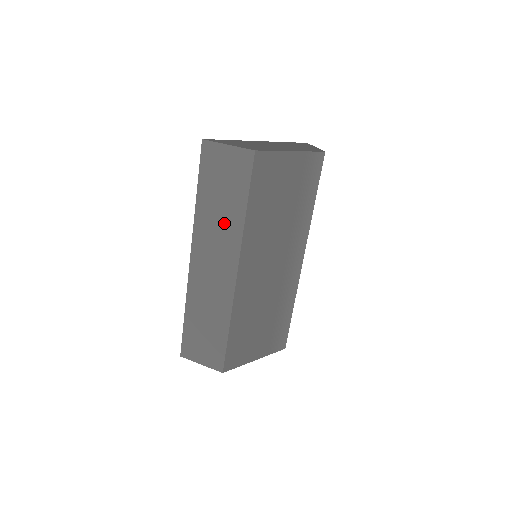
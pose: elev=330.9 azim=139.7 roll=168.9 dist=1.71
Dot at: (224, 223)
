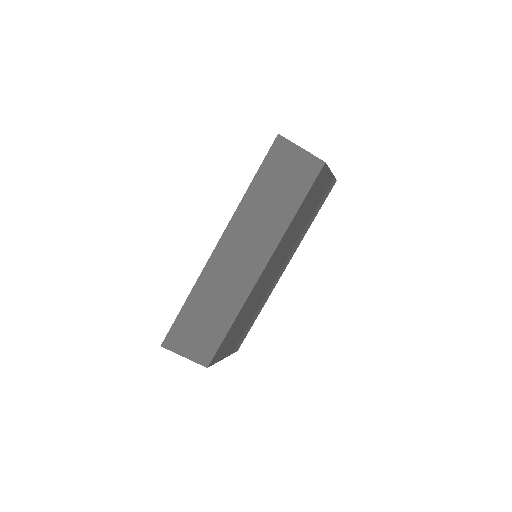
Dot at: (269, 218)
